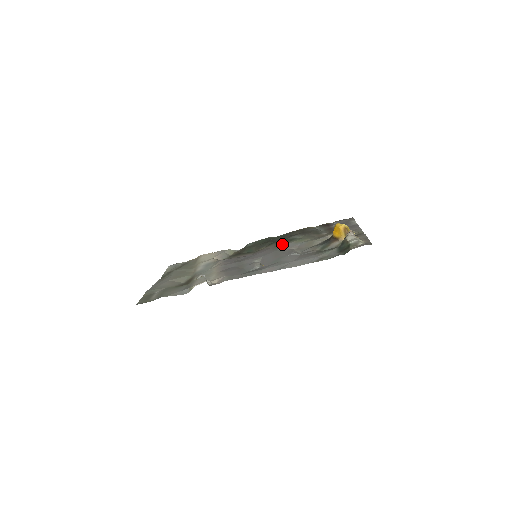
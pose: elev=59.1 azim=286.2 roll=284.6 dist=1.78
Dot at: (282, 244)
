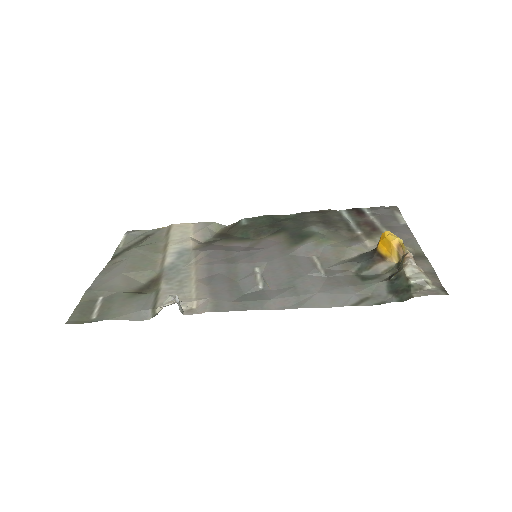
Dot at: (296, 241)
